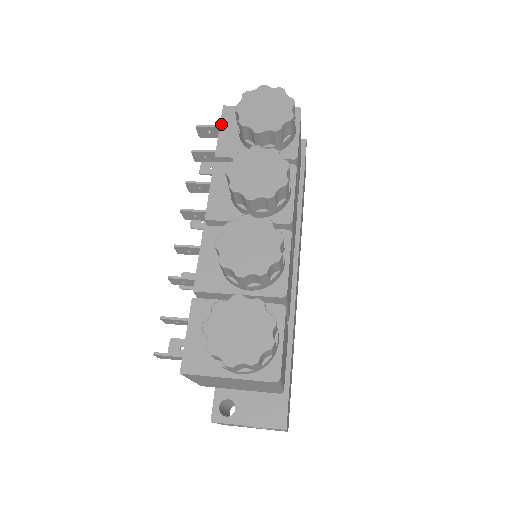
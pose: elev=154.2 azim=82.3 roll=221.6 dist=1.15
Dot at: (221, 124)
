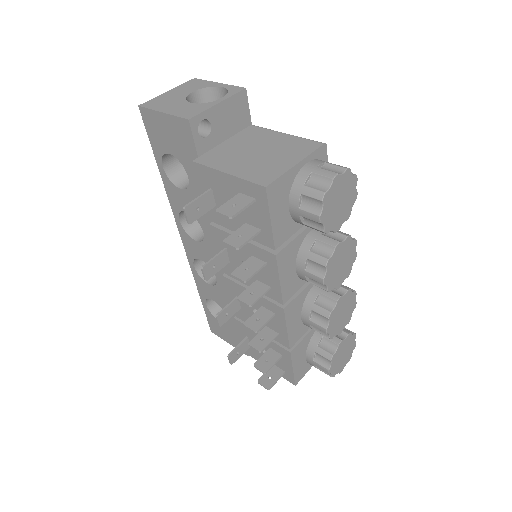
Dot at: (271, 212)
